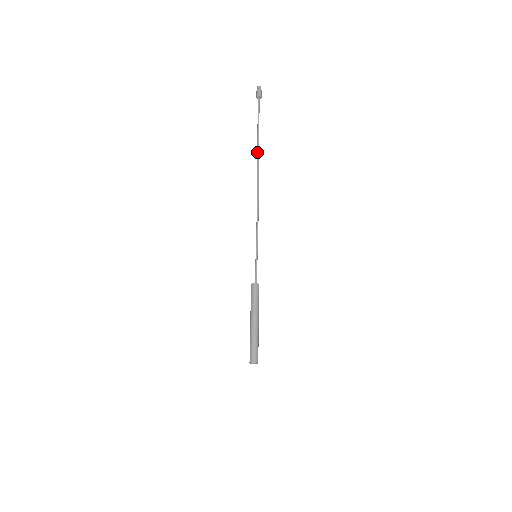
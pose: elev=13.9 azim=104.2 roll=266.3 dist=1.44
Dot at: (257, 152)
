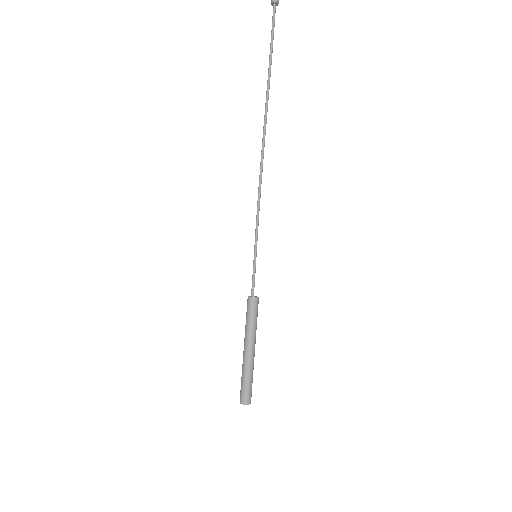
Dot at: (267, 95)
